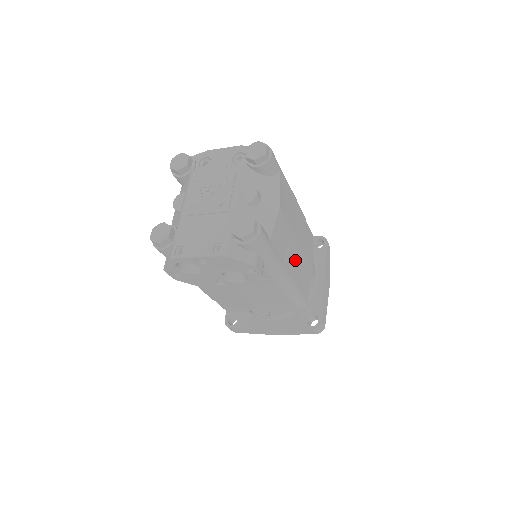
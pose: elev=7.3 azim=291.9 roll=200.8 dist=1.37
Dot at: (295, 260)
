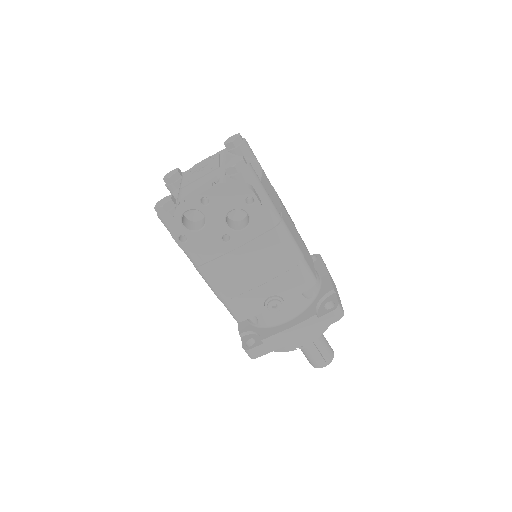
Dot at: (291, 227)
